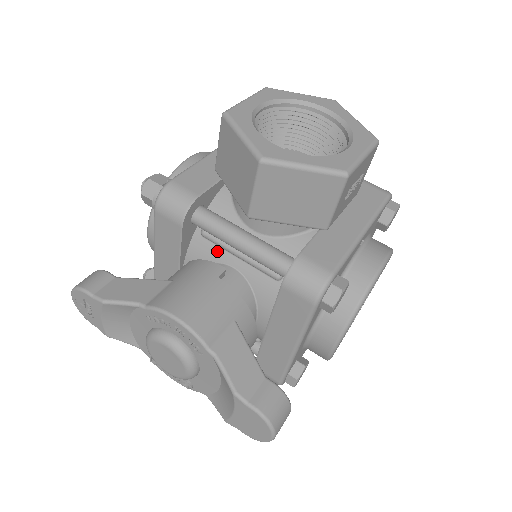
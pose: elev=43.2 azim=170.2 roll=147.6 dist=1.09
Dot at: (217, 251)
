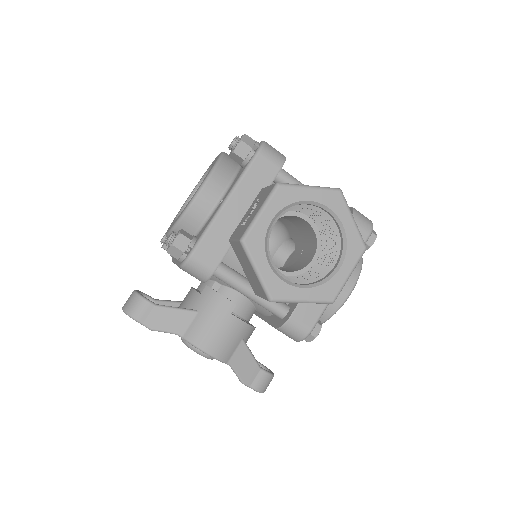
Dot at: occluded
